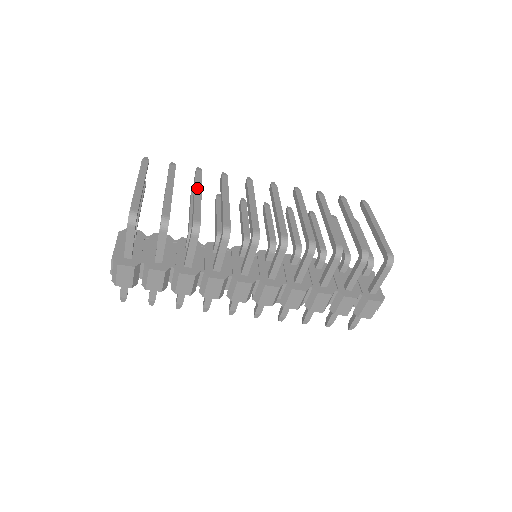
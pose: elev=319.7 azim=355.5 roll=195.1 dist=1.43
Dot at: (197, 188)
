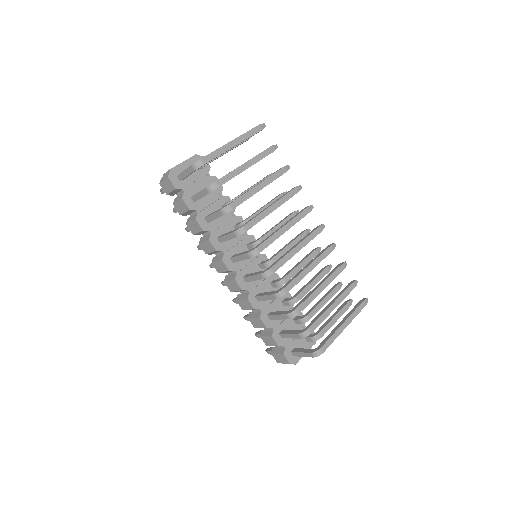
Dot at: (265, 182)
